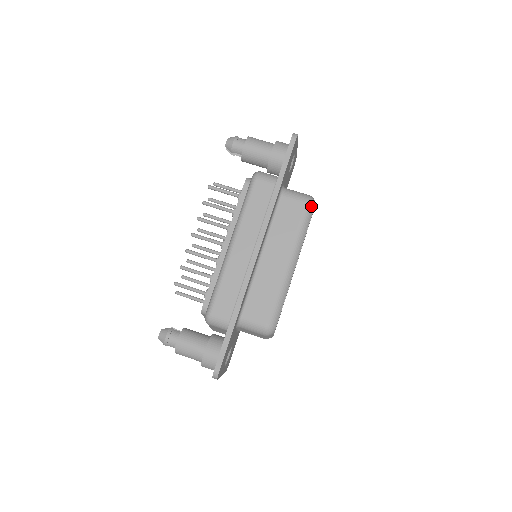
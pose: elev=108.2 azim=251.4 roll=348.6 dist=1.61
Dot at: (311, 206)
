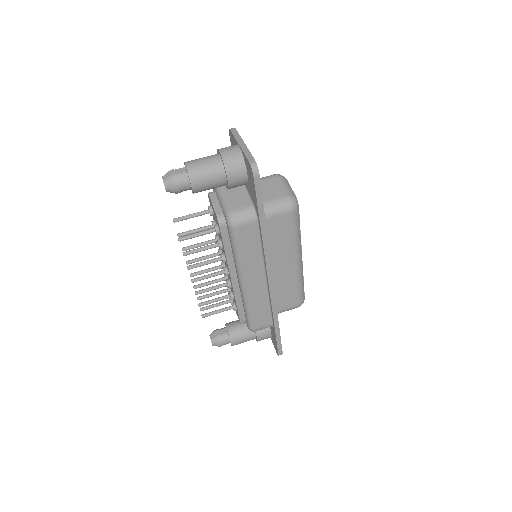
Dot at: (296, 209)
